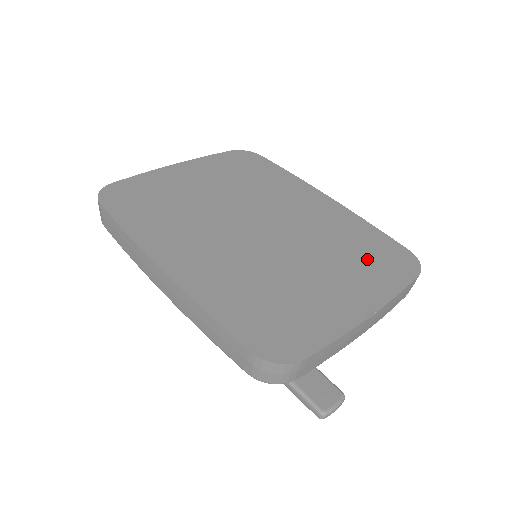
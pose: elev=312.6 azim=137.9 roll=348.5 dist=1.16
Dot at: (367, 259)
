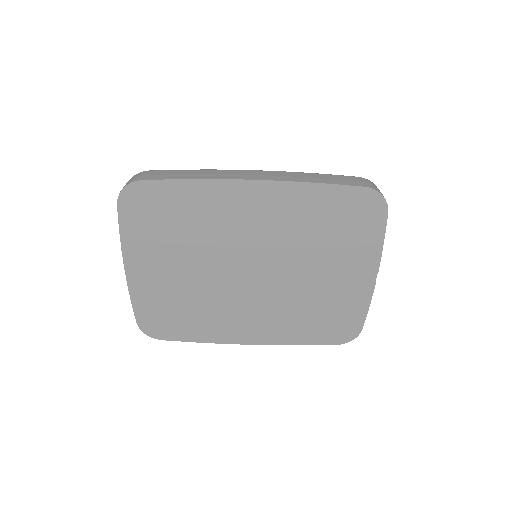
Dot at: (342, 232)
